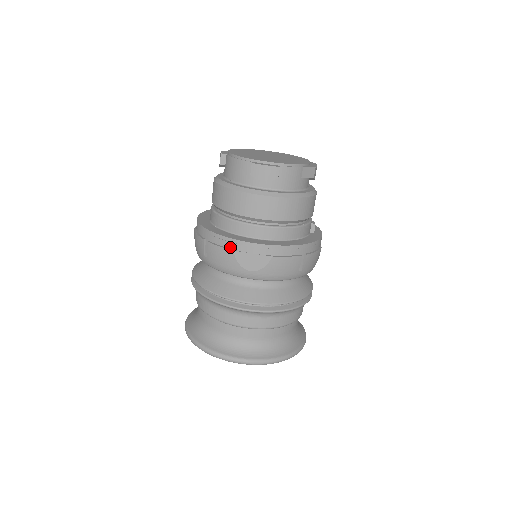
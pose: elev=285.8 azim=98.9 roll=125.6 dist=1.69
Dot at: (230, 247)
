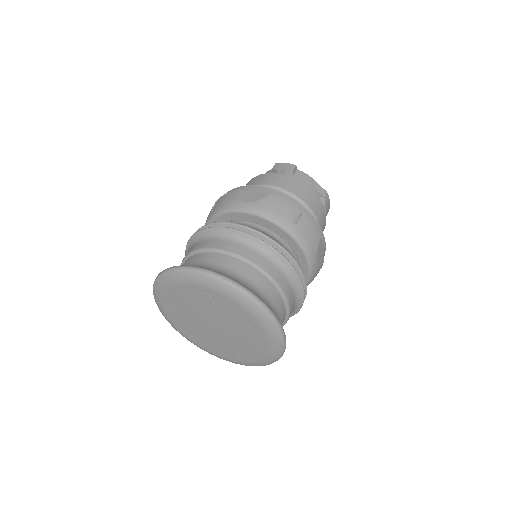
Dot at: occluded
